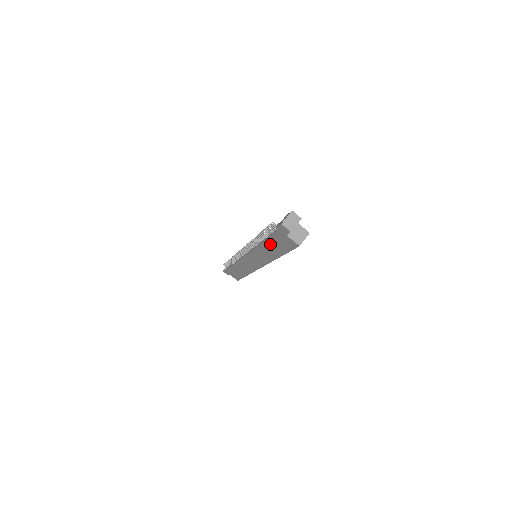
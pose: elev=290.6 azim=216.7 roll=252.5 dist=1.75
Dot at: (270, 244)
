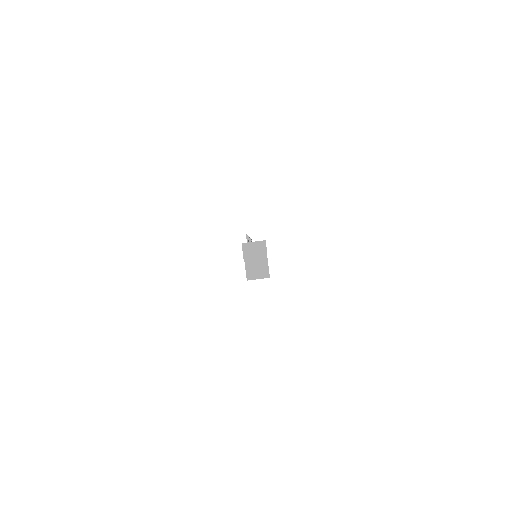
Dot at: occluded
